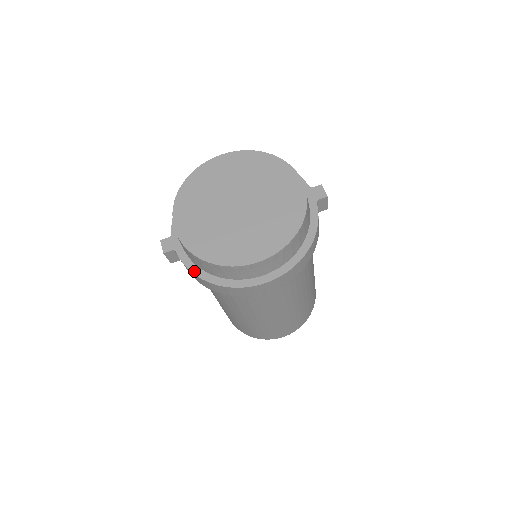
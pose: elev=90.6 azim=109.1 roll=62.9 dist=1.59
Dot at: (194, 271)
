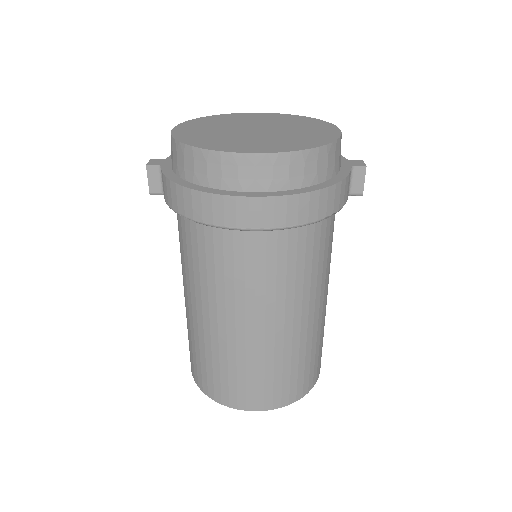
Dot at: (171, 178)
